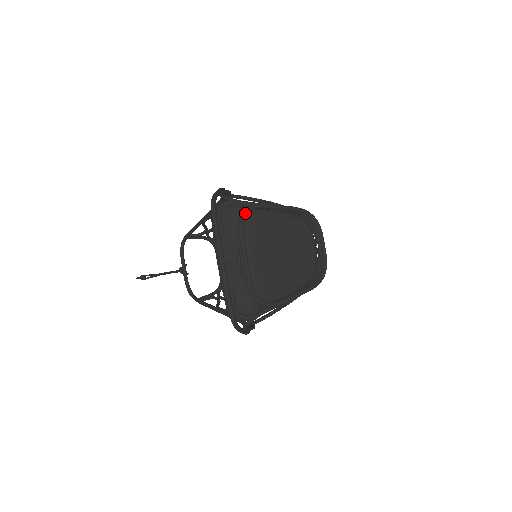
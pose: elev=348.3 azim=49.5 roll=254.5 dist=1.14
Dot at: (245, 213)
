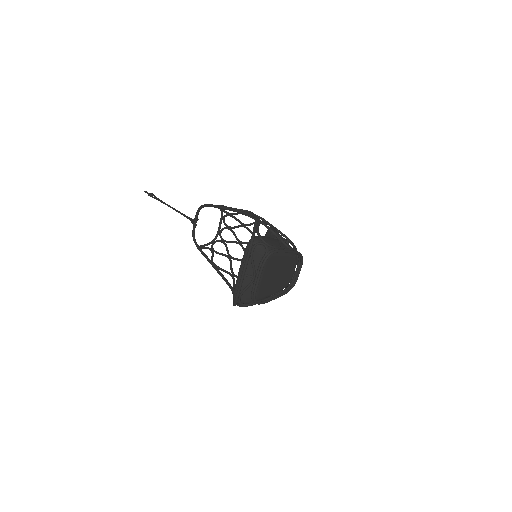
Dot at: (269, 256)
